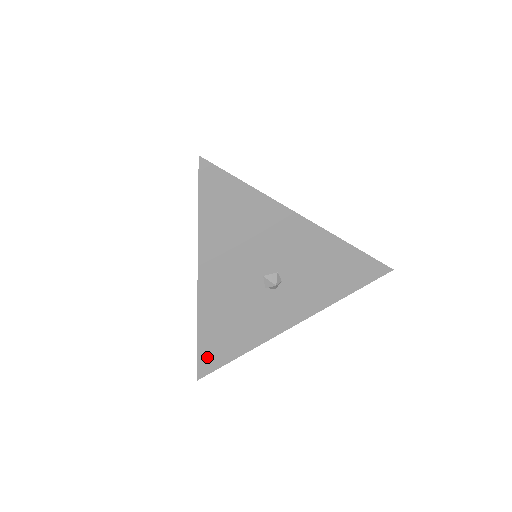
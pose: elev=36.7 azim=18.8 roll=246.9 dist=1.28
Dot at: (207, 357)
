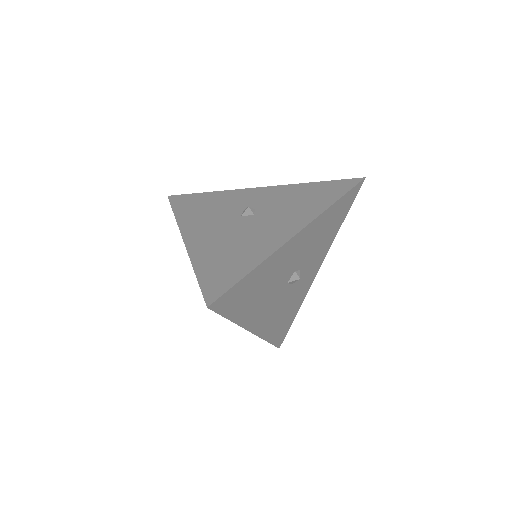
Dot at: (278, 338)
